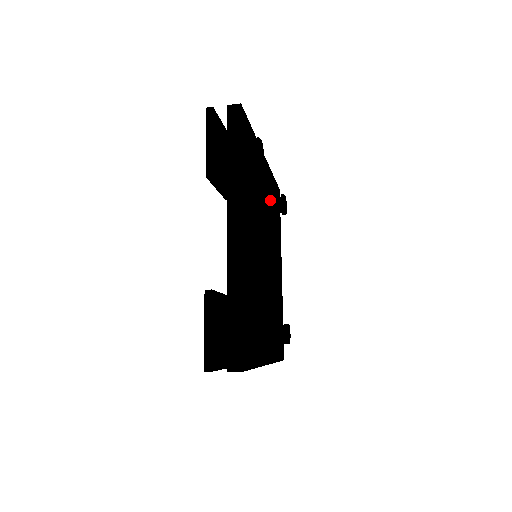
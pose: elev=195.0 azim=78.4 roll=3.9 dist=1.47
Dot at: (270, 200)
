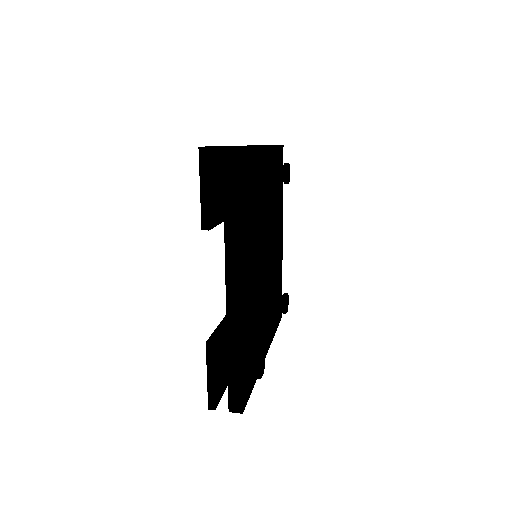
Dot at: (272, 184)
